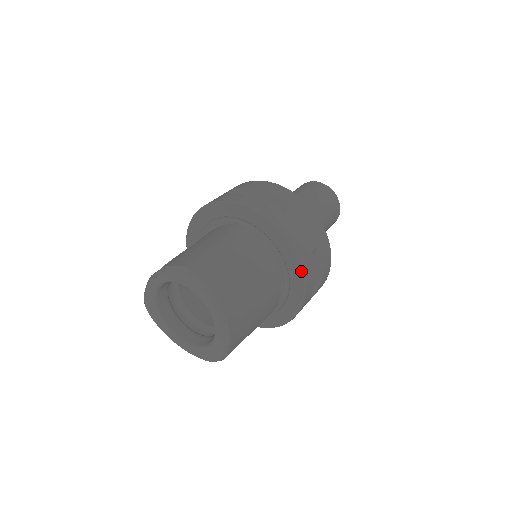
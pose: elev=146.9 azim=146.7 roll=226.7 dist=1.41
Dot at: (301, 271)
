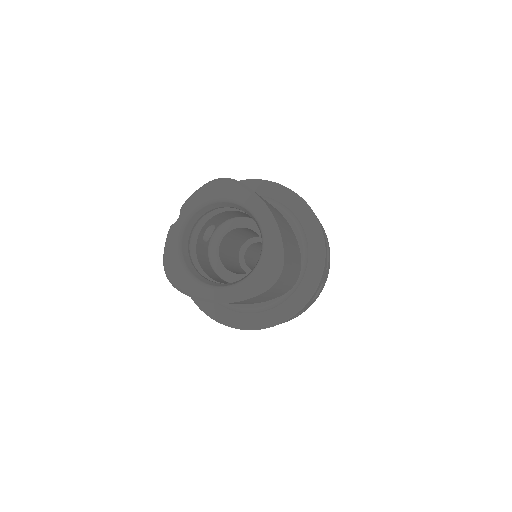
Dot at: (310, 209)
